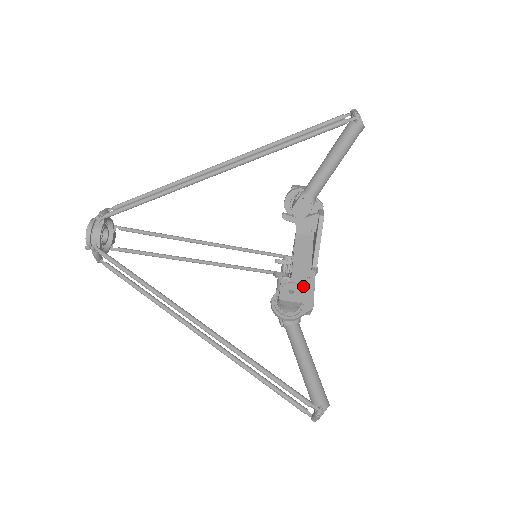
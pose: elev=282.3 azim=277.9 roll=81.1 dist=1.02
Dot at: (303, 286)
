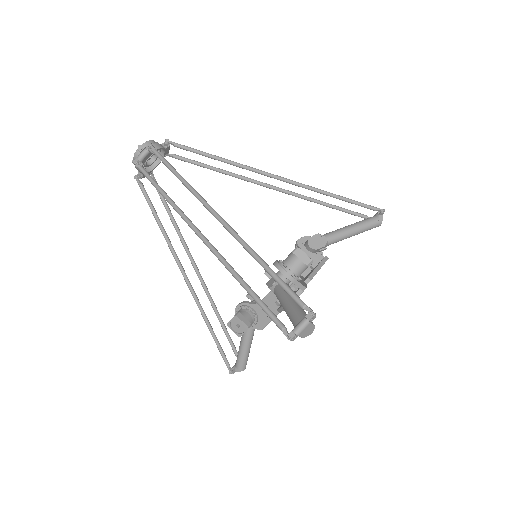
Dot at: occluded
